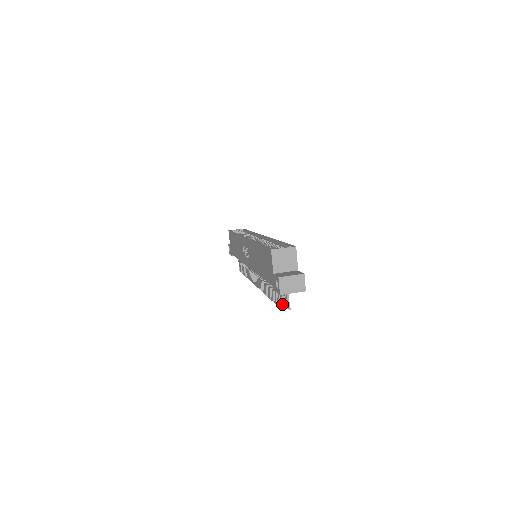
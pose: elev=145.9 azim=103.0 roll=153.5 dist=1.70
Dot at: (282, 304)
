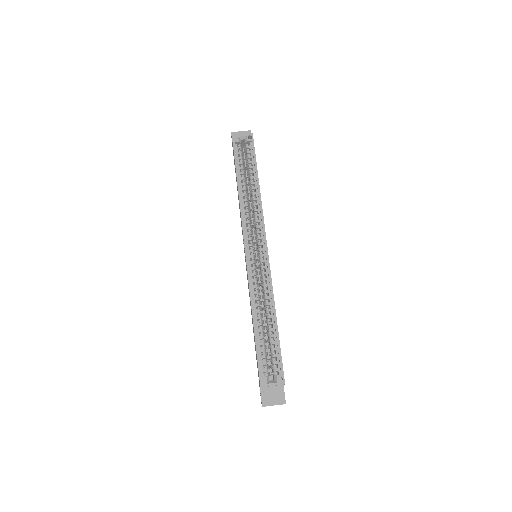
Dot at: occluded
